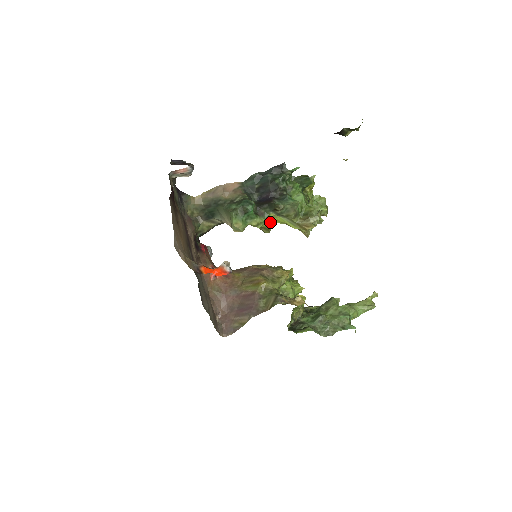
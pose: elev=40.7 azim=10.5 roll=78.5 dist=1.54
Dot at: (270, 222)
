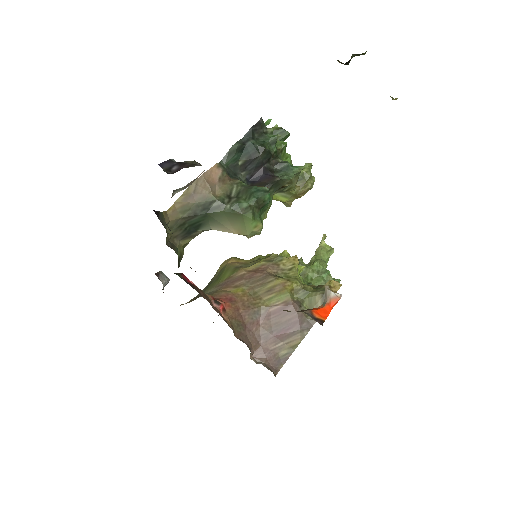
Dot at: occluded
